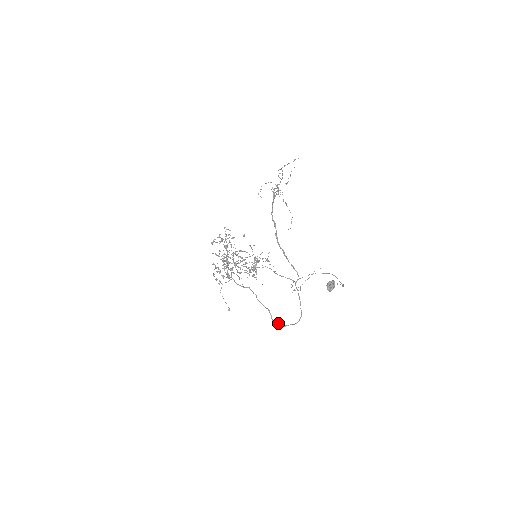
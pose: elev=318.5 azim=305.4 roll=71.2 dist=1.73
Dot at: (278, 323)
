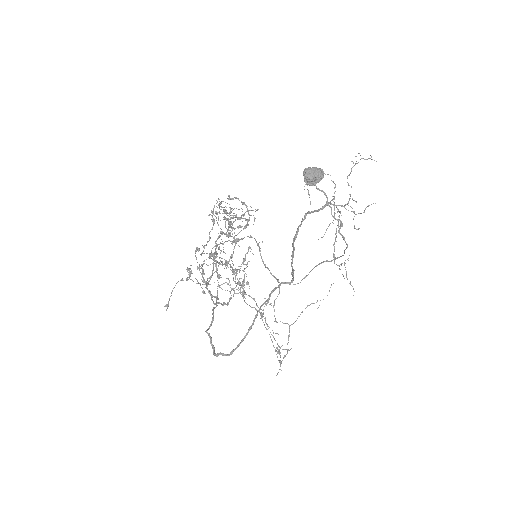
Dot at: (210, 343)
